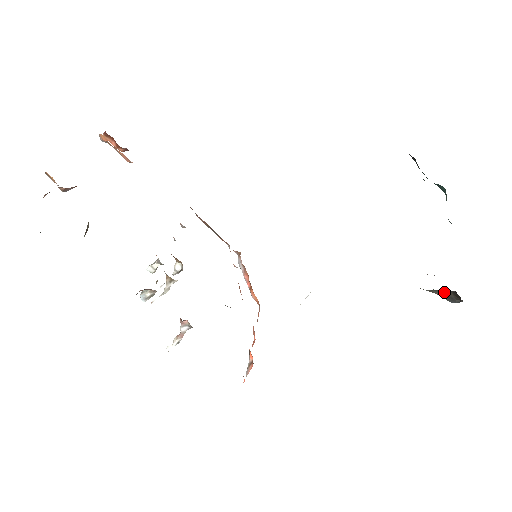
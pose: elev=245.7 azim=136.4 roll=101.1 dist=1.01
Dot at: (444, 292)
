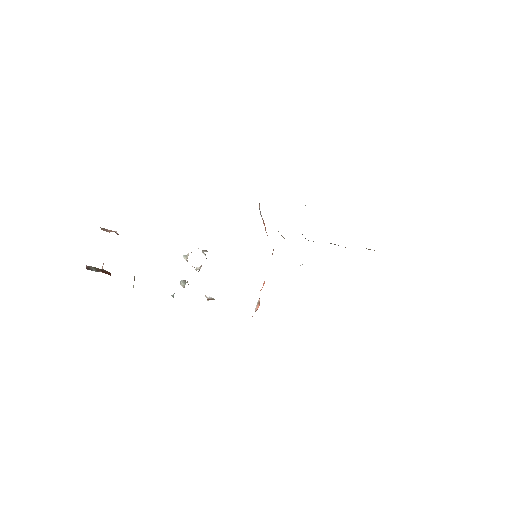
Dot at: occluded
